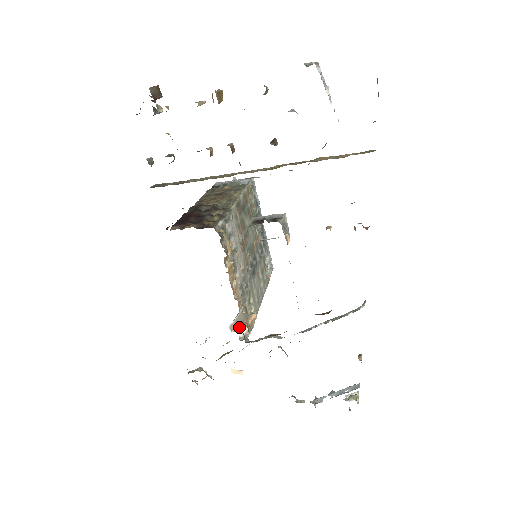
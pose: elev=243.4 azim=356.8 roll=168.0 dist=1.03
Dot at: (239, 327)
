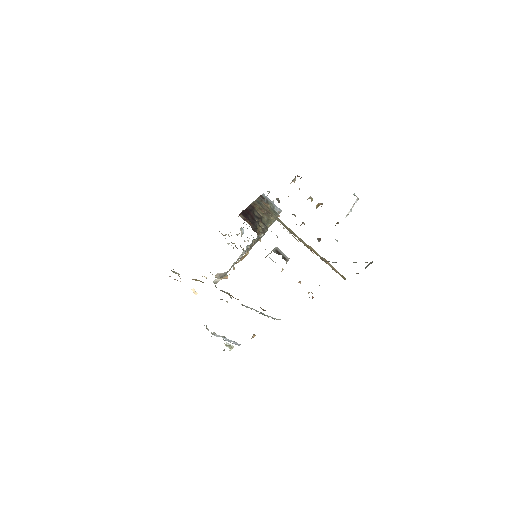
Dot at: (219, 277)
